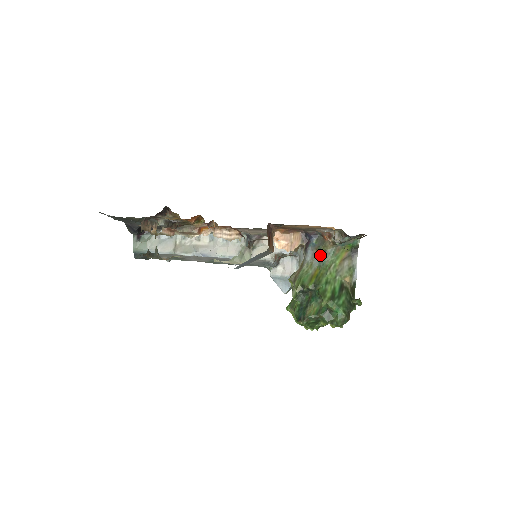
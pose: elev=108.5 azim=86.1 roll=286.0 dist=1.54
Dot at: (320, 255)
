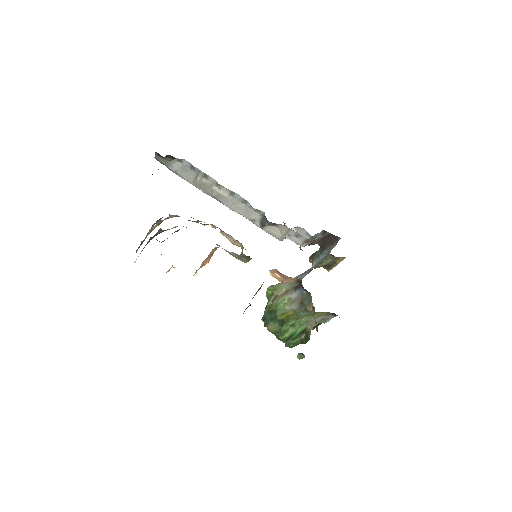
Dot at: (301, 306)
